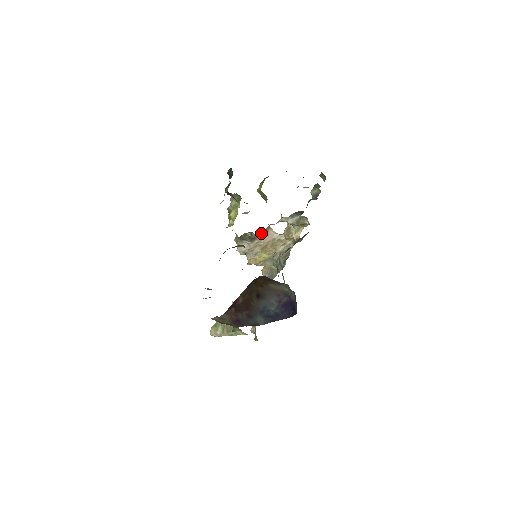
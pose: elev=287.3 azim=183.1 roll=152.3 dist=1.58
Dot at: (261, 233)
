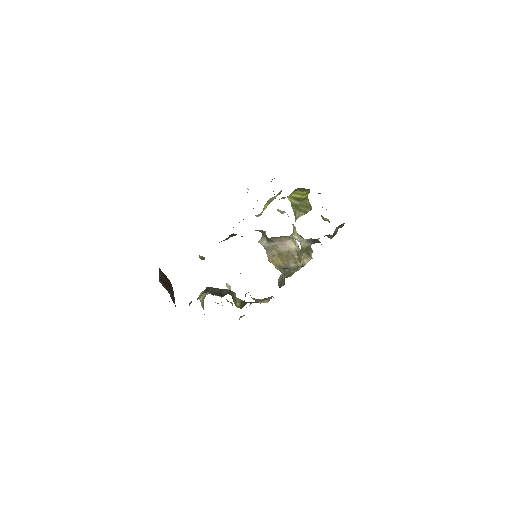
Dot at: (277, 239)
